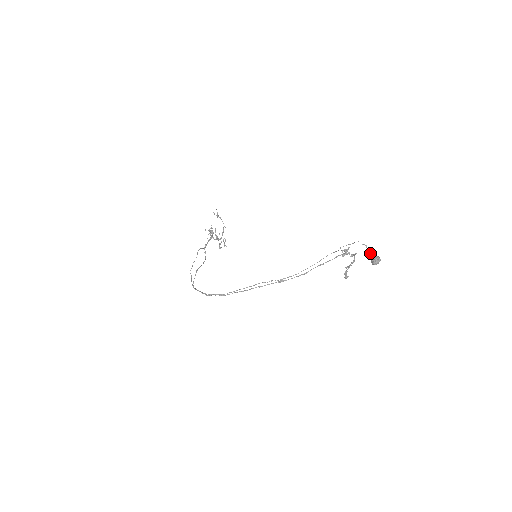
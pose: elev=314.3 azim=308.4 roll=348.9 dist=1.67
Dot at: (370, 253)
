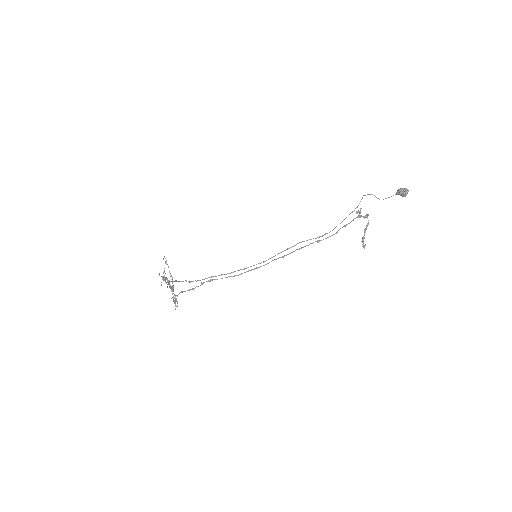
Dot at: occluded
